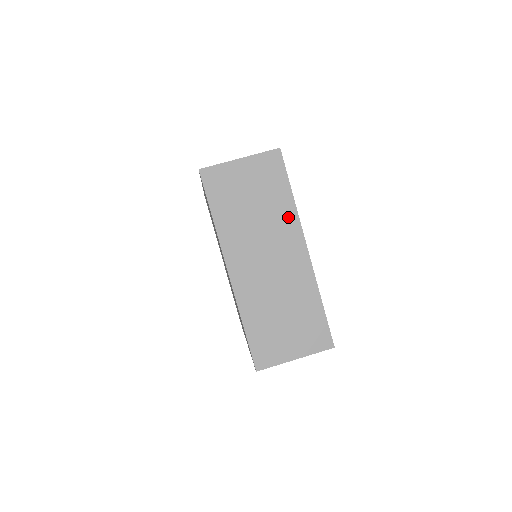
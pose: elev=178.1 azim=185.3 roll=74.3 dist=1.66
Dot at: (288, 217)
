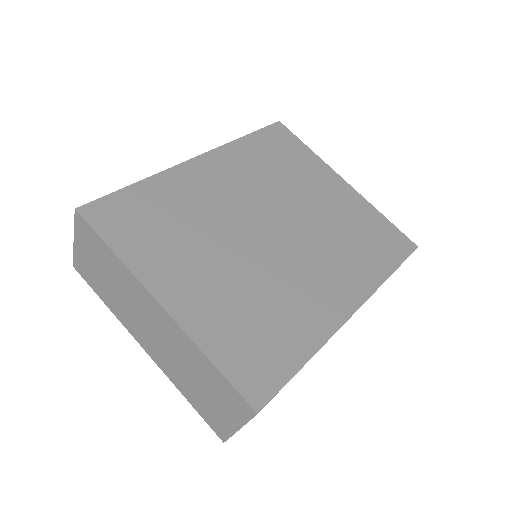
Dot at: (128, 277)
